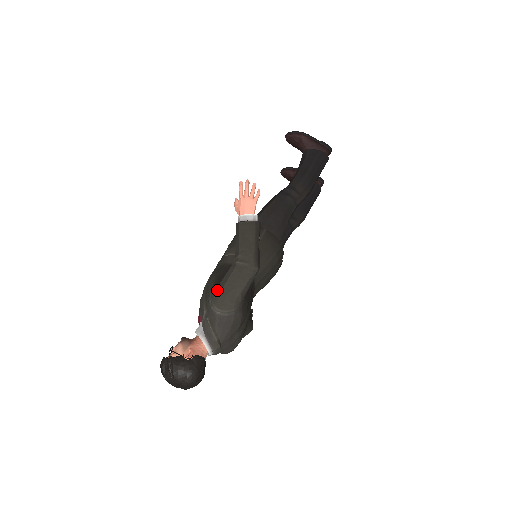
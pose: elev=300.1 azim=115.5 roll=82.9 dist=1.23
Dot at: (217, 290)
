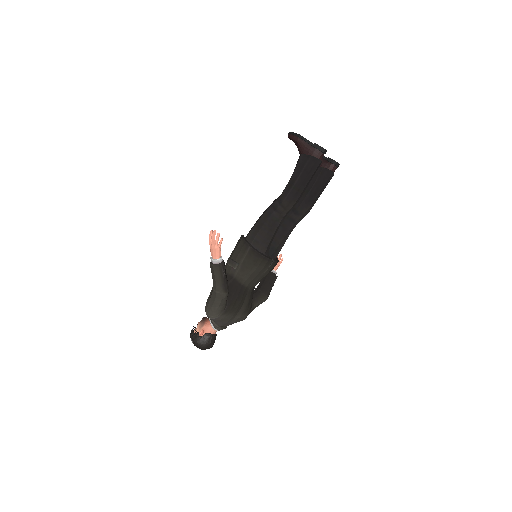
Dot at: (208, 301)
